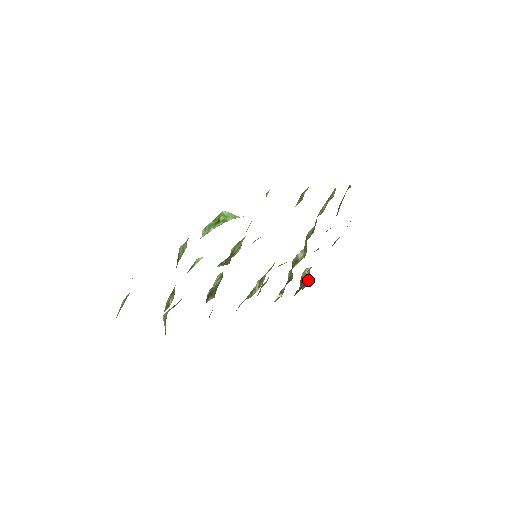
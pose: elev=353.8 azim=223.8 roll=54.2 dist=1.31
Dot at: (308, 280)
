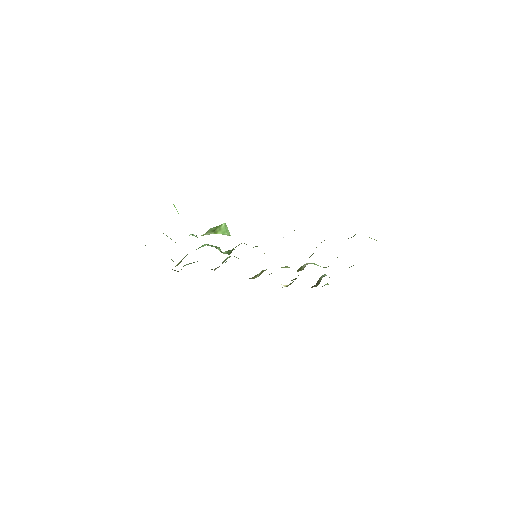
Dot at: occluded
